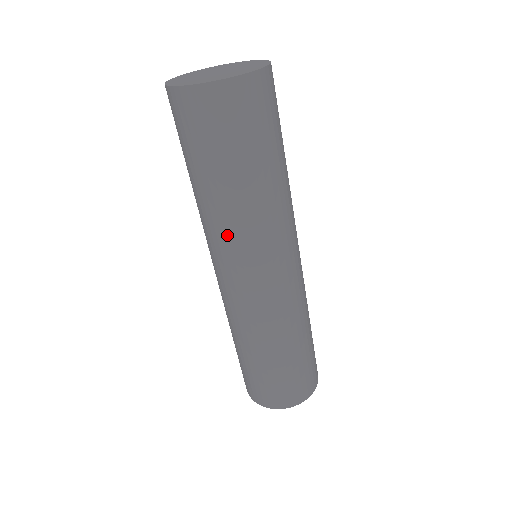
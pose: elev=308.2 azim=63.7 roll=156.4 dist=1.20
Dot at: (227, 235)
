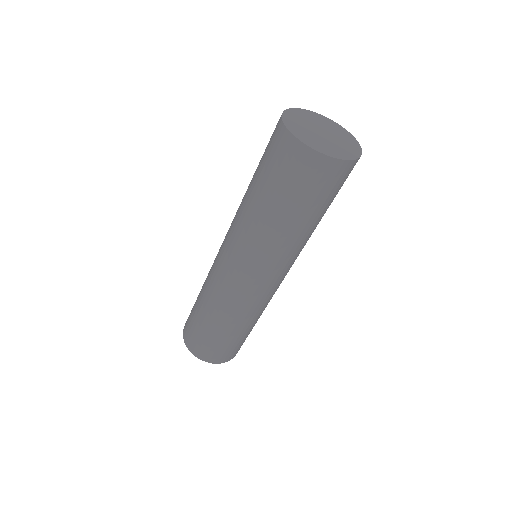
Dot at: (270, 251)
